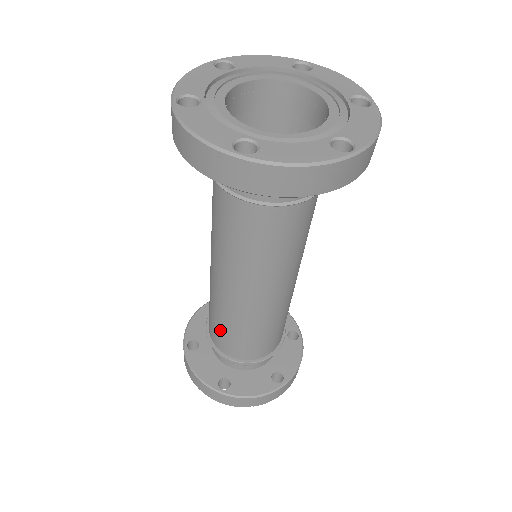
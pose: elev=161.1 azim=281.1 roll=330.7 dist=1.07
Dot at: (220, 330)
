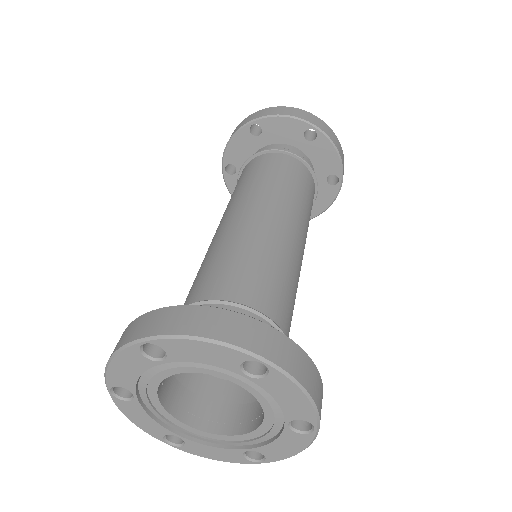
Dot at: occluded
